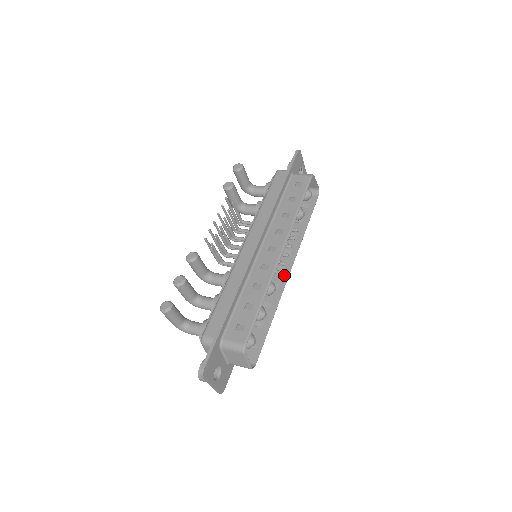
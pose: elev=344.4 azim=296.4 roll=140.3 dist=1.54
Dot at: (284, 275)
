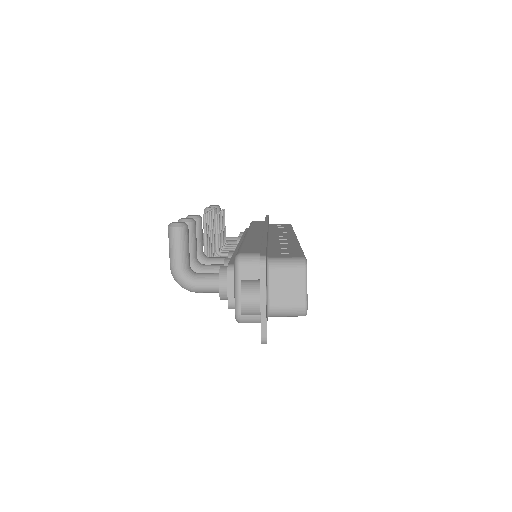
Dot at: occluded
